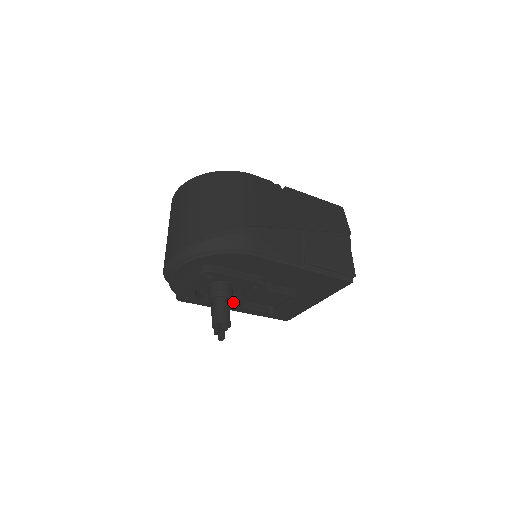
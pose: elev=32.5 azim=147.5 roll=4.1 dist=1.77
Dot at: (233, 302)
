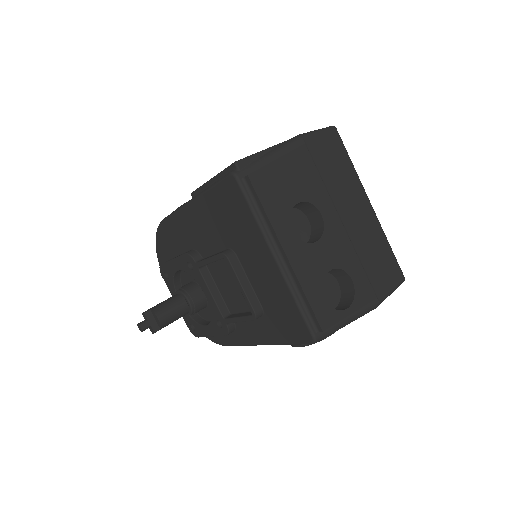
Dot at: (213, 312)
